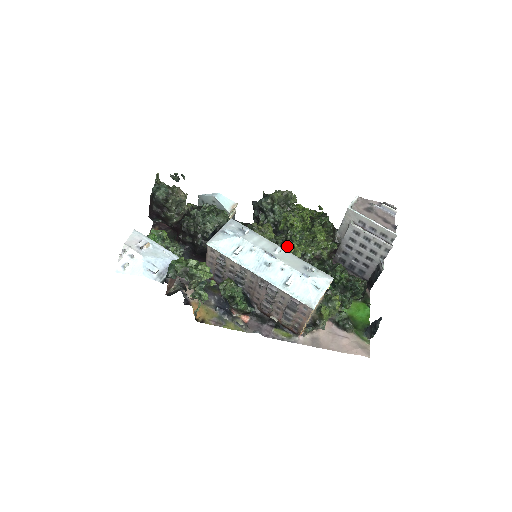
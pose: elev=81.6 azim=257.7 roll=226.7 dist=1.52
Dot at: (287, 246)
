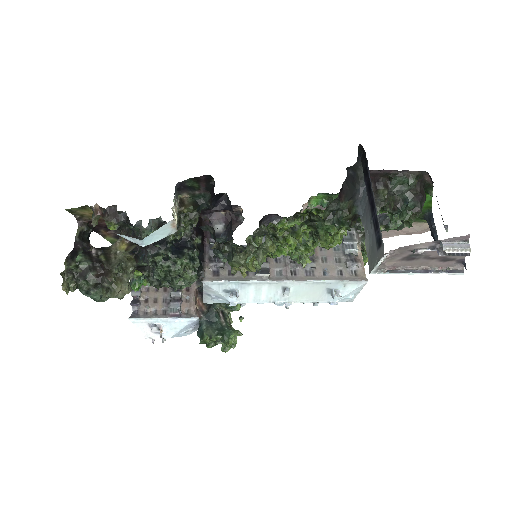
Dot at: occluded
